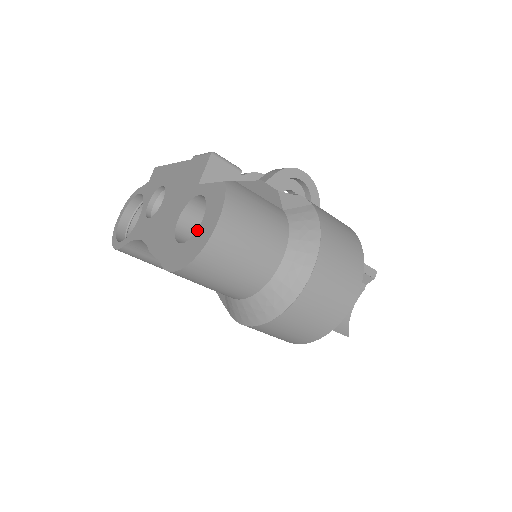
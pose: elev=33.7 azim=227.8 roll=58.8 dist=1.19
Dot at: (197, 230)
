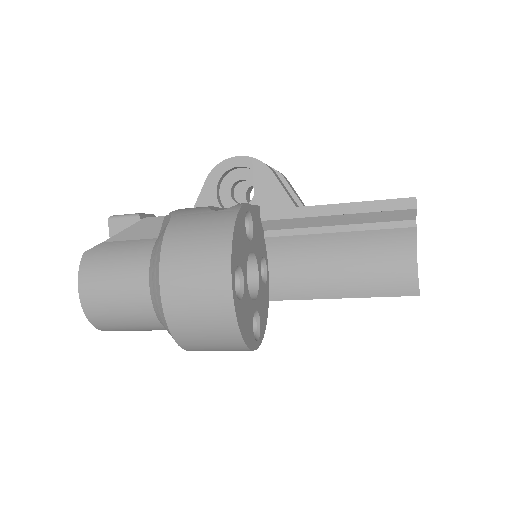
Dot at: occluded
